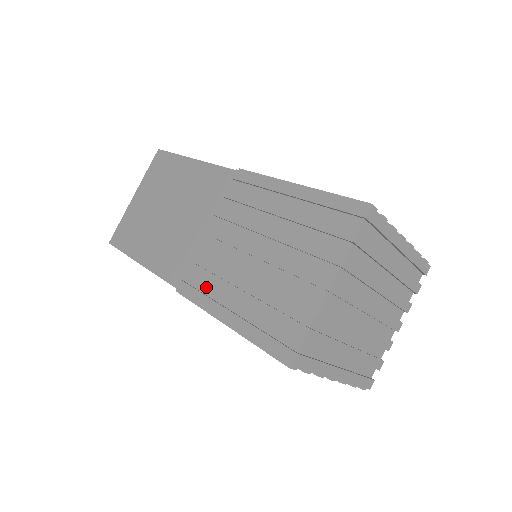
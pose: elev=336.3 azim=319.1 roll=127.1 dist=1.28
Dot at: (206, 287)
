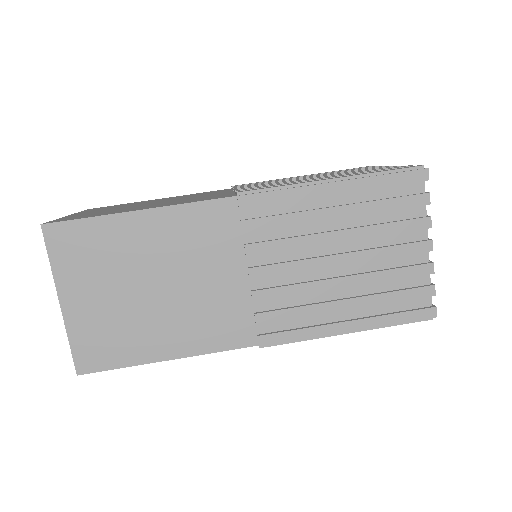
Dot at: (298, 321)
